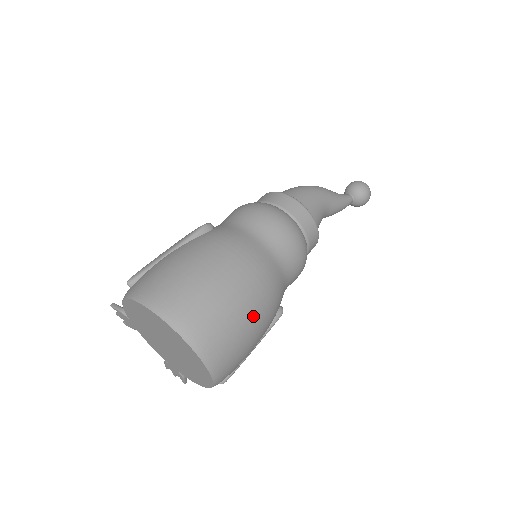
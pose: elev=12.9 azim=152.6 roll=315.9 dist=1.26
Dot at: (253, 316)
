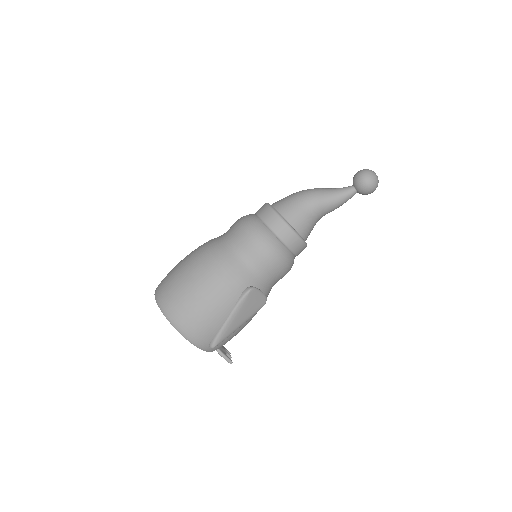
Dot at: (199, 287)
